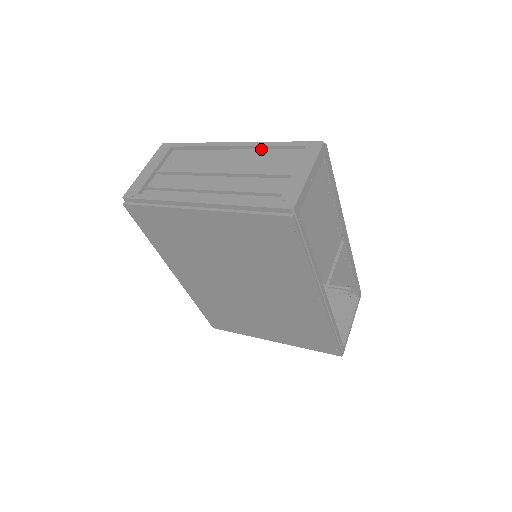
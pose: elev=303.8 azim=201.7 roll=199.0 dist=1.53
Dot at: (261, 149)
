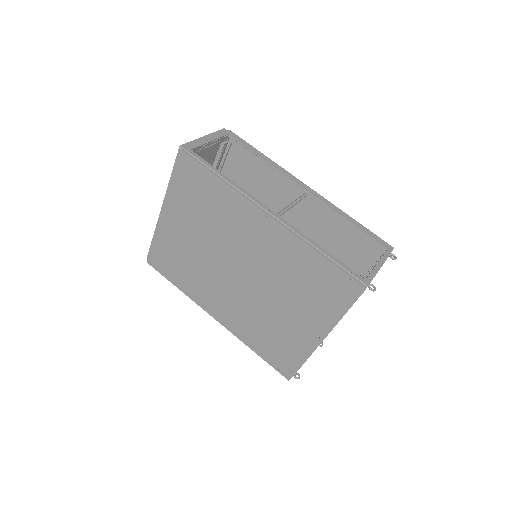
Dot at: occluded
